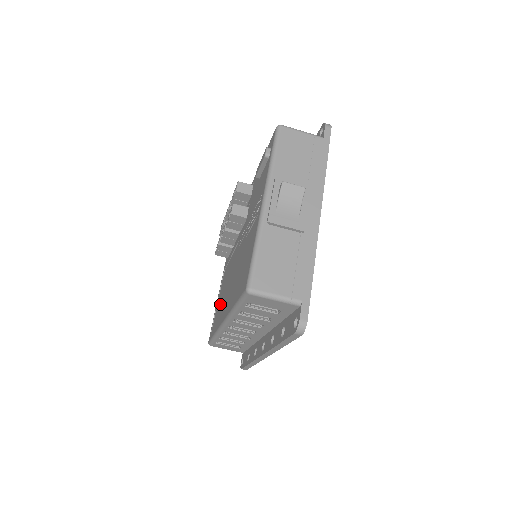
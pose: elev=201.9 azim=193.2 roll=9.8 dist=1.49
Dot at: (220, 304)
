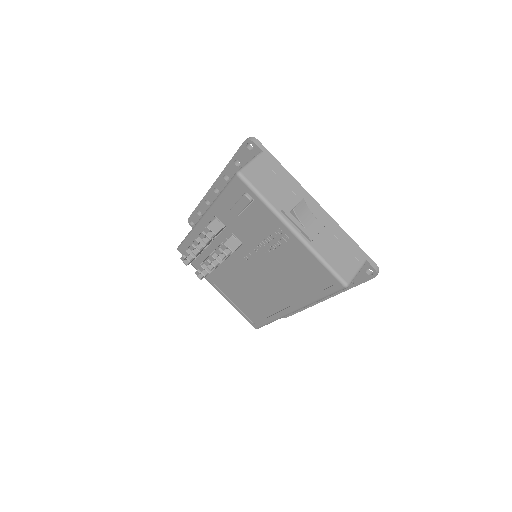
Dot at: (251, 303)
